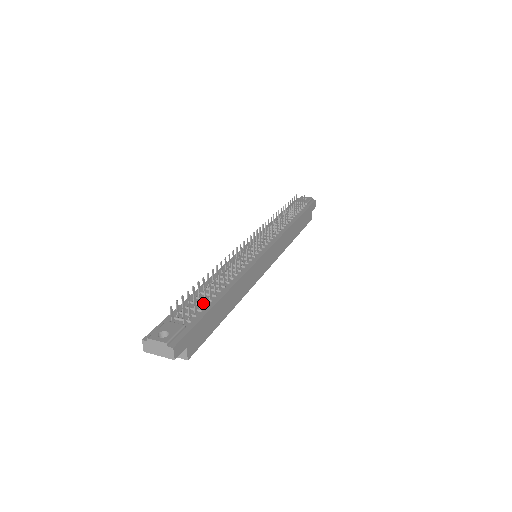
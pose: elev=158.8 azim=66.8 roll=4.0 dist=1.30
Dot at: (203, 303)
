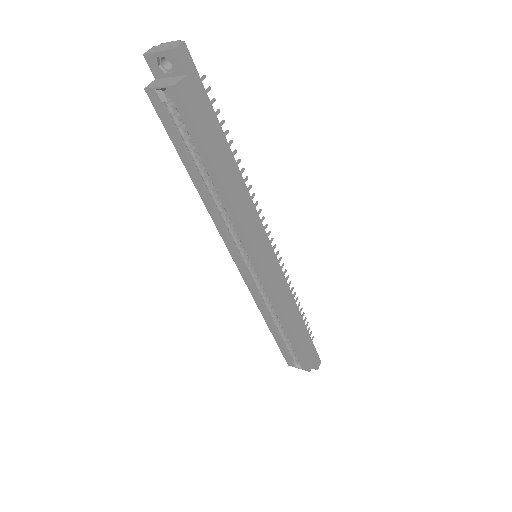
Dot at: occluded
